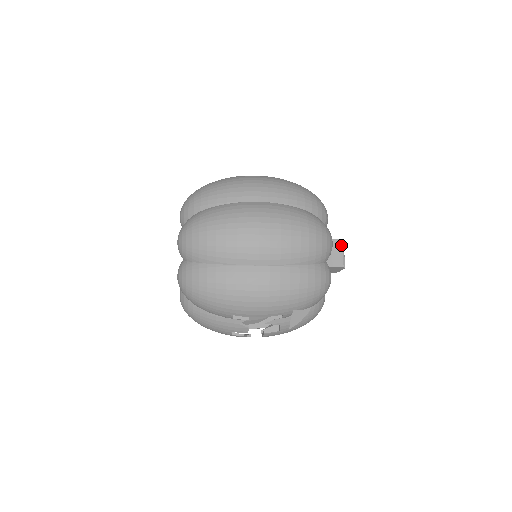
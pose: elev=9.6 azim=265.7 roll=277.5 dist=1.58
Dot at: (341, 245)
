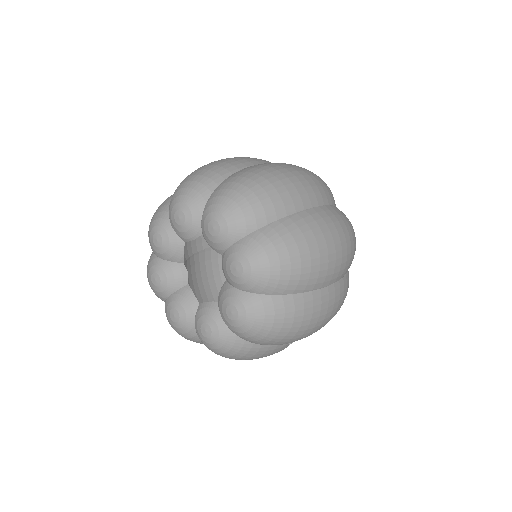
Dot at: occluded
